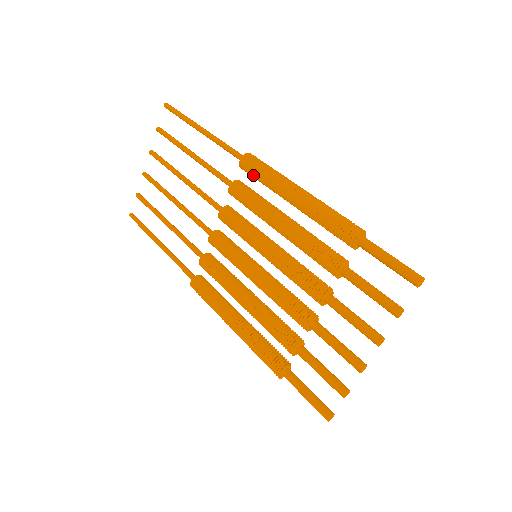
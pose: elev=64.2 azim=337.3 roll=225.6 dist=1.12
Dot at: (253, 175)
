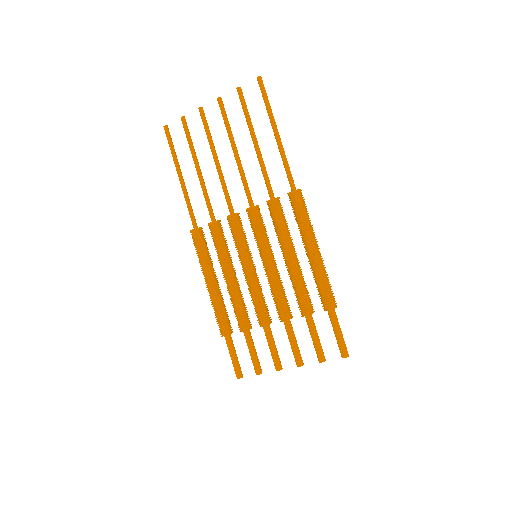
Dot at: (293, 209)
